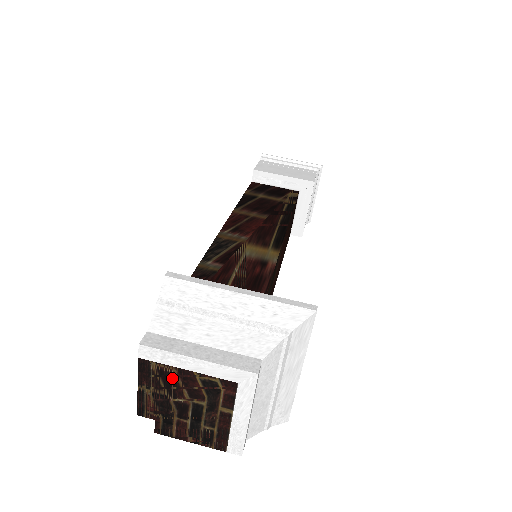
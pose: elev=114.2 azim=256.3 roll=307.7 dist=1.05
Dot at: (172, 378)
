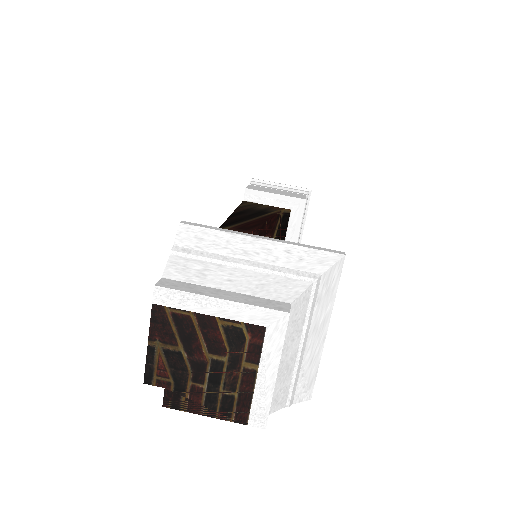
Dot at: (190, 328)
